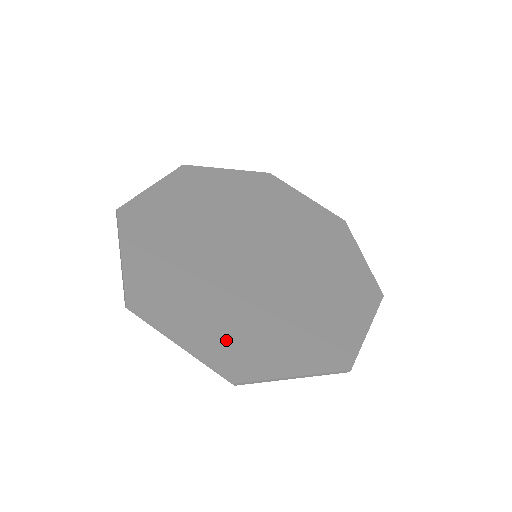
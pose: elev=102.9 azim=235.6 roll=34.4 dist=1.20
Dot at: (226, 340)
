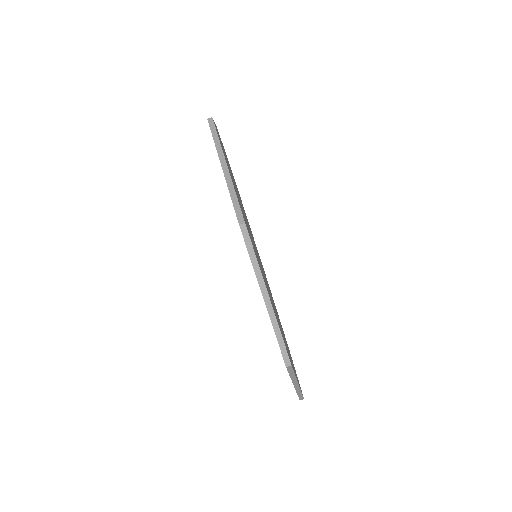
Dot at: occluded
